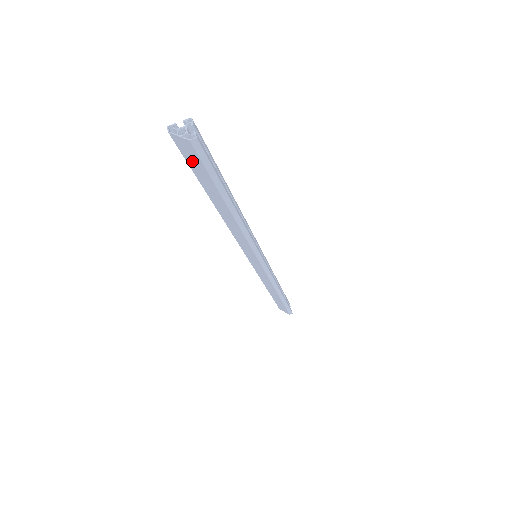
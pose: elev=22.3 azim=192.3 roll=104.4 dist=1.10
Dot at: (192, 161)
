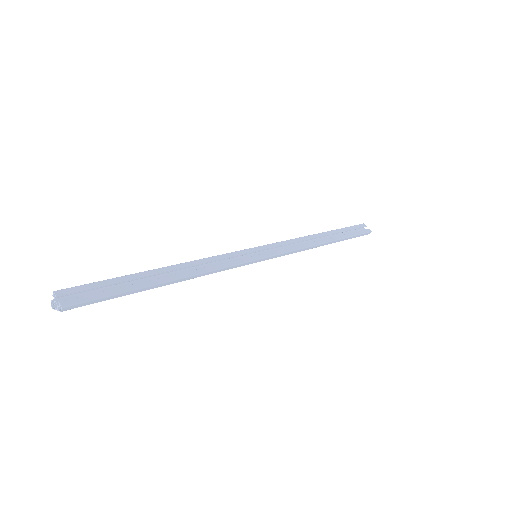
Dot at: occluded
